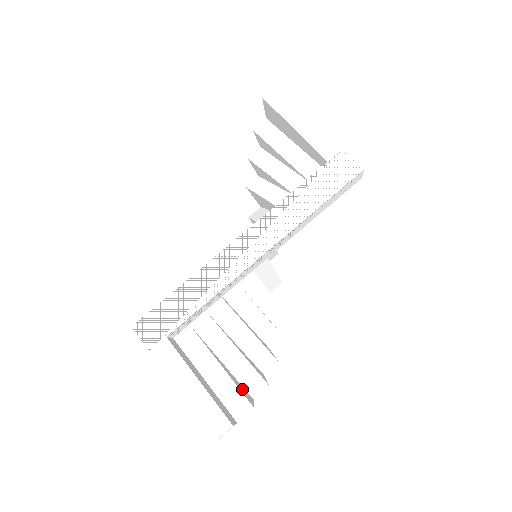
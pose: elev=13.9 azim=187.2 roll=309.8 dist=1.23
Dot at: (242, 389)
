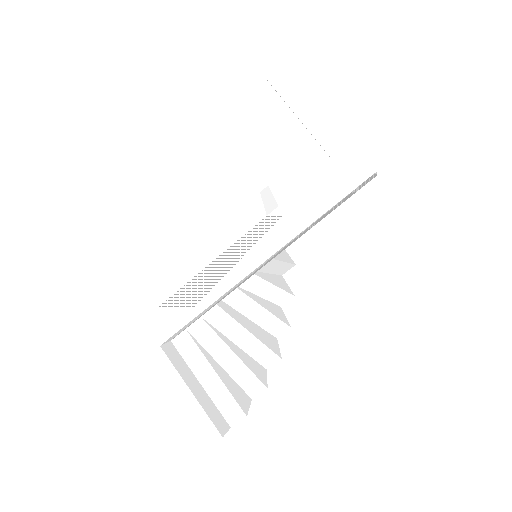
Dot at: (238, 393)
